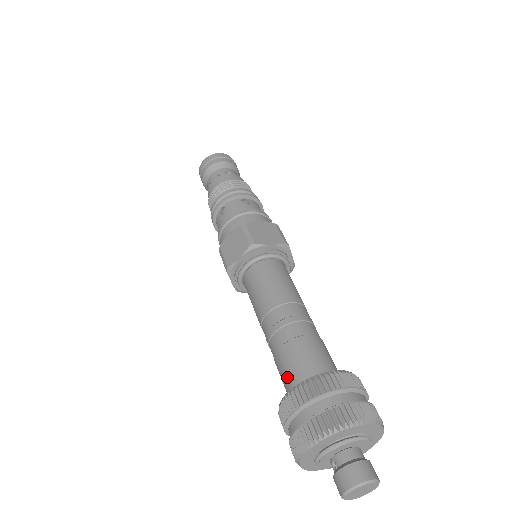
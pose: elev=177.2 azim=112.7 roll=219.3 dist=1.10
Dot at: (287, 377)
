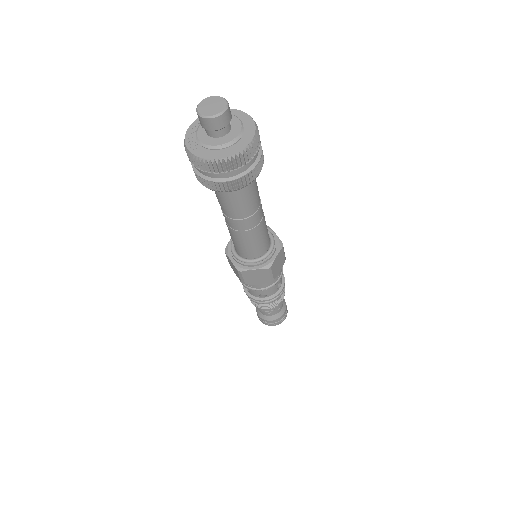
Dot at: occluded
